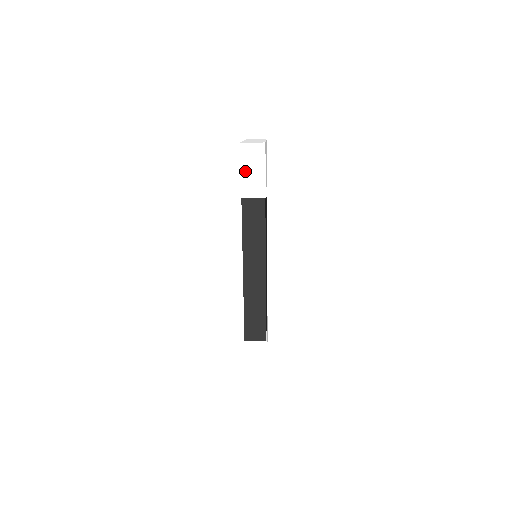
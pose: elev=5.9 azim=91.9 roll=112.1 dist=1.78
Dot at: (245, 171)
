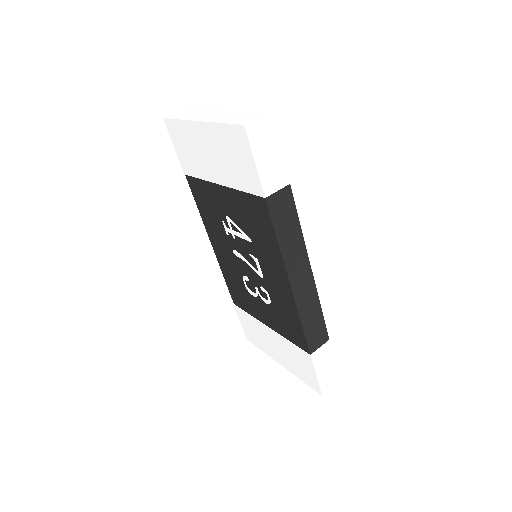
Dot at: (260, 160)
